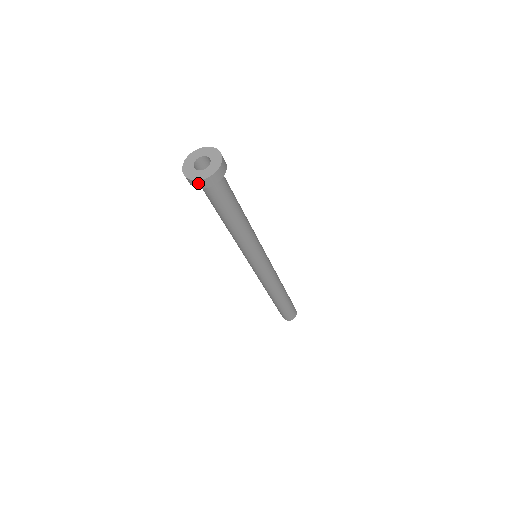
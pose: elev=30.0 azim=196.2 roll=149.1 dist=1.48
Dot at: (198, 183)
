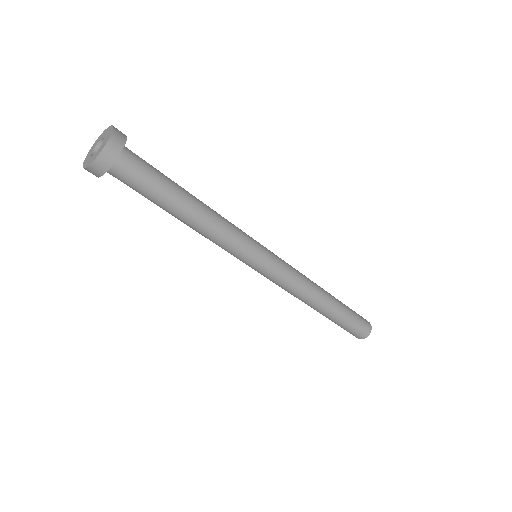
Dot at: (105, 156)
